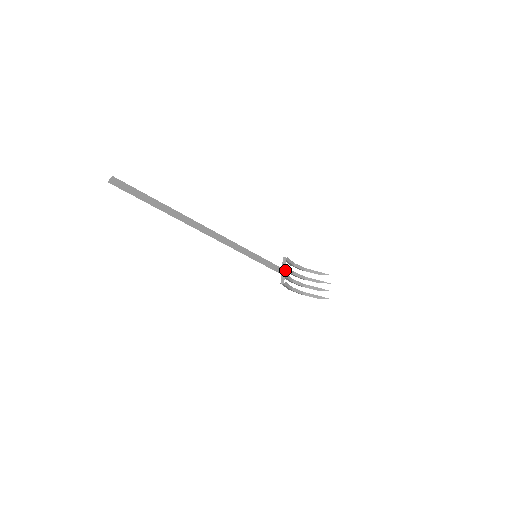
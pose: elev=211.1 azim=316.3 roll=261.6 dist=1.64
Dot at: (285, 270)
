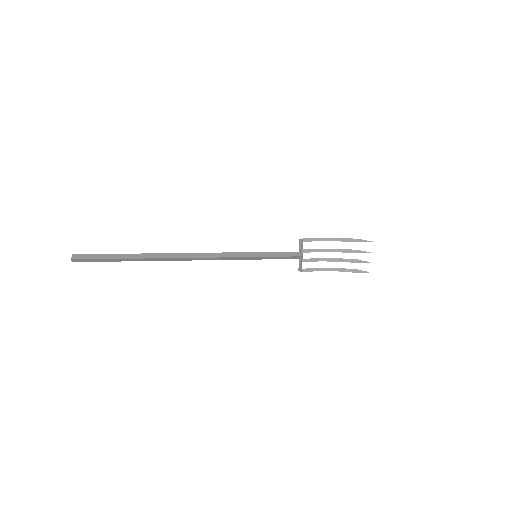
Dot at: (301, 256)
